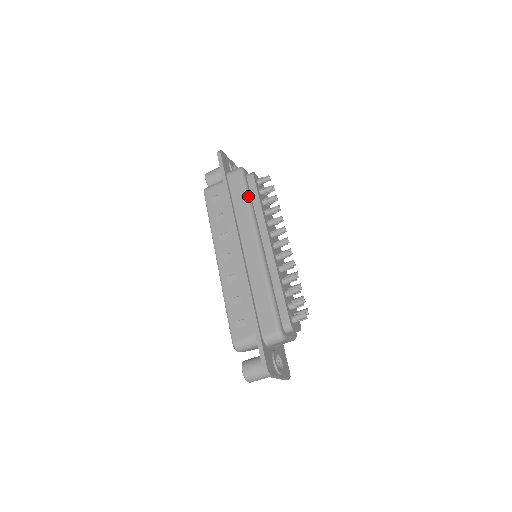
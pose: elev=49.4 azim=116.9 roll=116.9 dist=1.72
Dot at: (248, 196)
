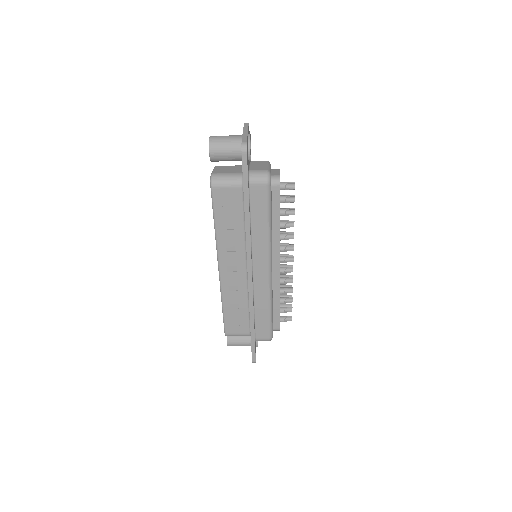
Dot at: (270, 219)
